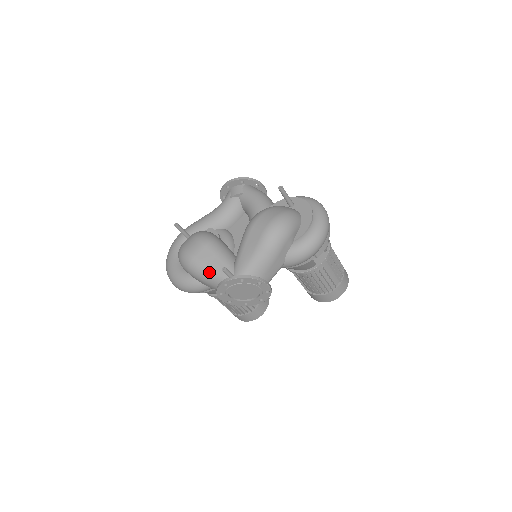
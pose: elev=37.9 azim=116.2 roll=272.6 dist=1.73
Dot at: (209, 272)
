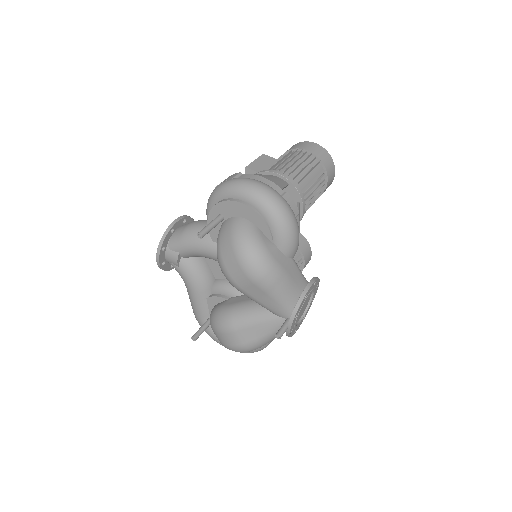
Dot at: (268, 338)
